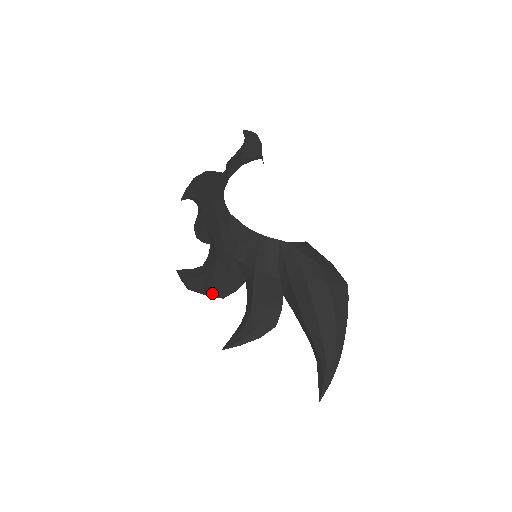
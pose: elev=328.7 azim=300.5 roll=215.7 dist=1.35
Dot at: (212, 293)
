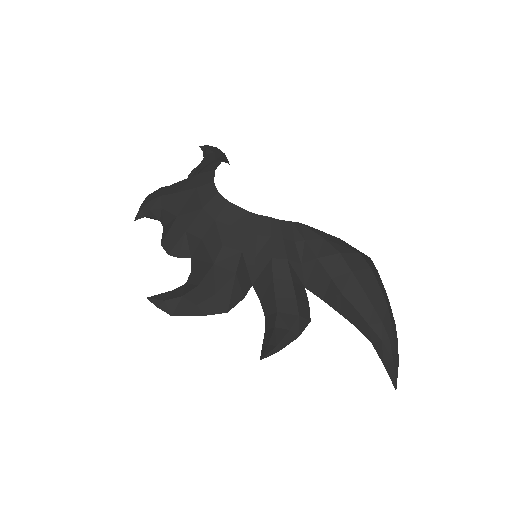
Dot at: (212, 308)
